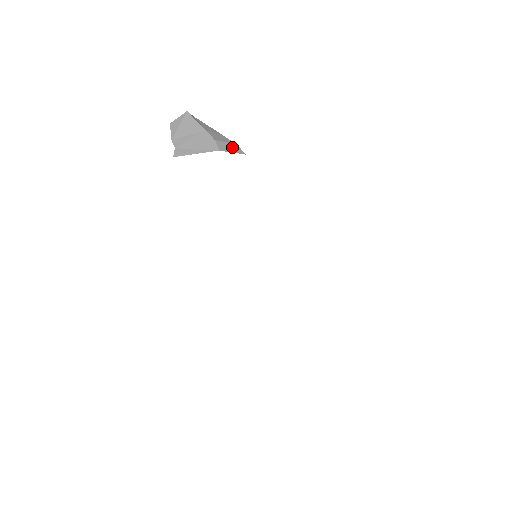
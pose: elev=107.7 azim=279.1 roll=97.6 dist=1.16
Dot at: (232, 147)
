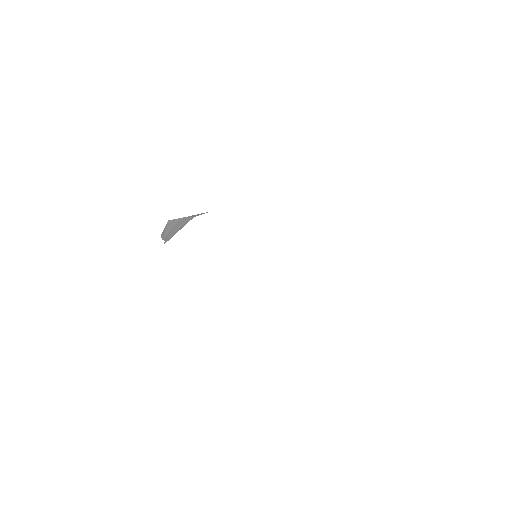
Dot at: occluded
